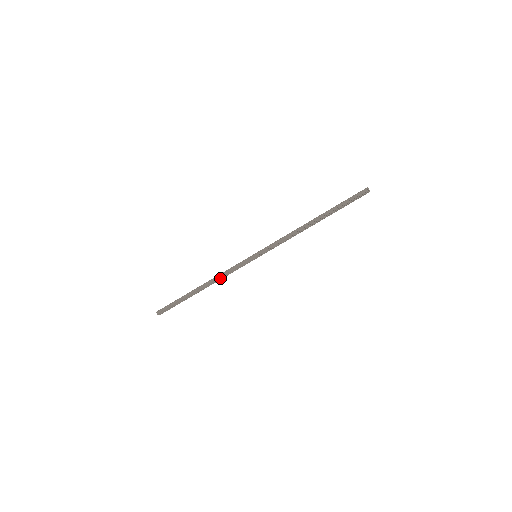
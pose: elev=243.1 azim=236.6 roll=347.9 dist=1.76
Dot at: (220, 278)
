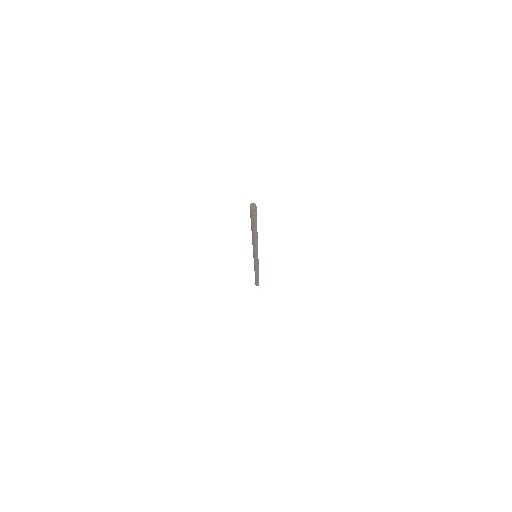
Dot at: (258, 269)
